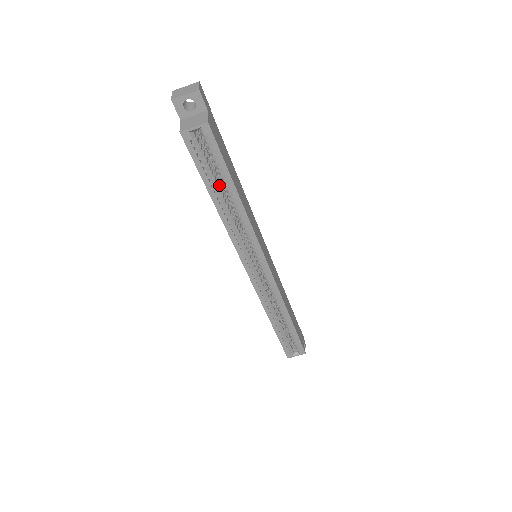
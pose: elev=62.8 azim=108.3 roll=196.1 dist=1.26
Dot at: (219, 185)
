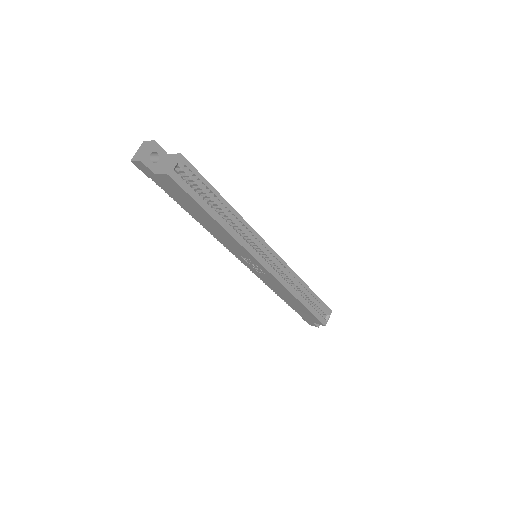
Dot at: (209, 206)
